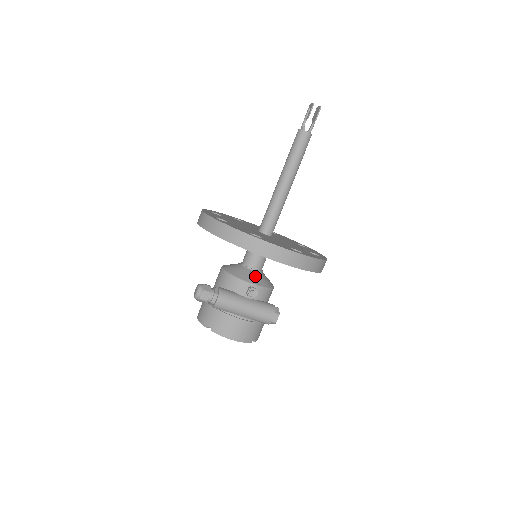
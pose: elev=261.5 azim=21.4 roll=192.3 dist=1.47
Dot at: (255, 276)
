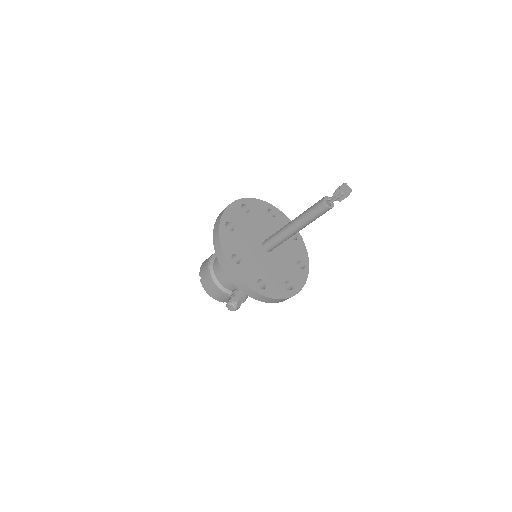
Dot at: occluded
